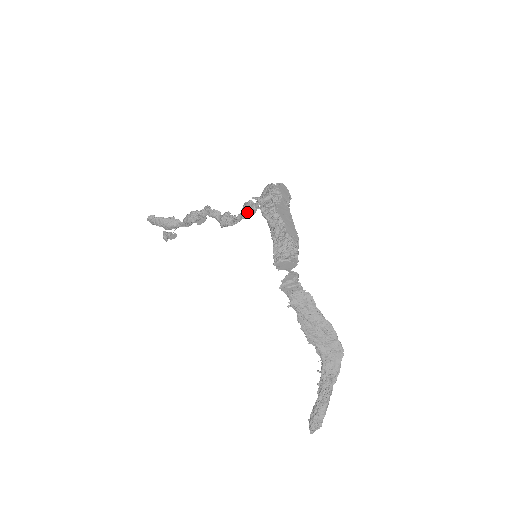
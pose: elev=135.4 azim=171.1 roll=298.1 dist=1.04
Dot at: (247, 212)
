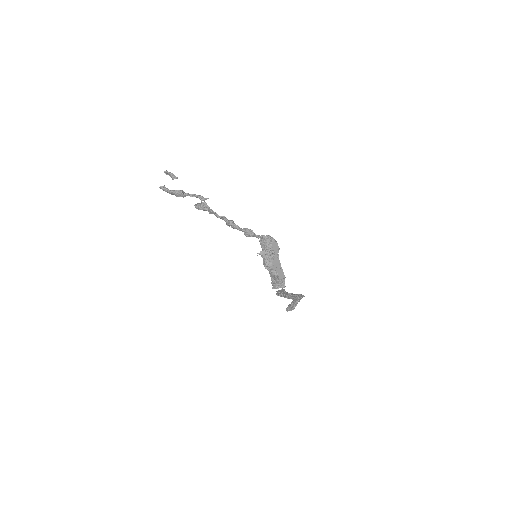
Dot at: occluded
